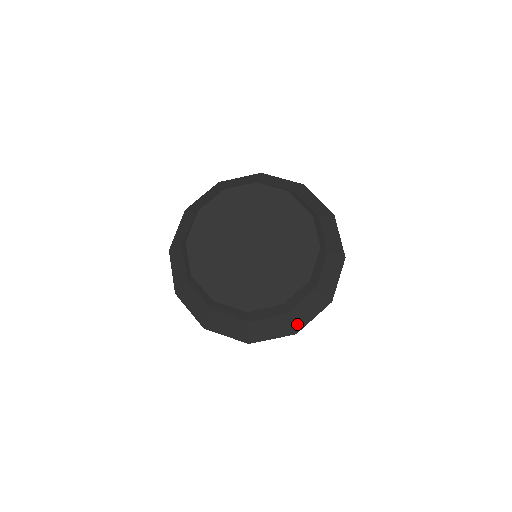
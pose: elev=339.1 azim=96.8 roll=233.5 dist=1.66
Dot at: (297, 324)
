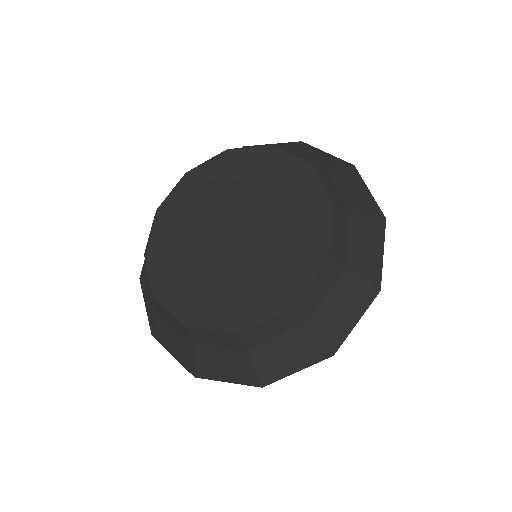
Dot at: (202, 367)
